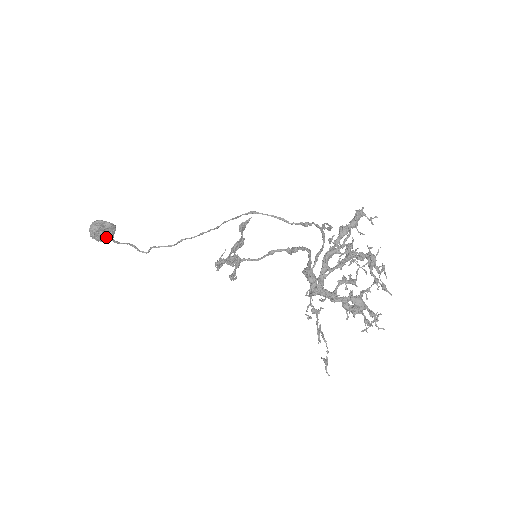
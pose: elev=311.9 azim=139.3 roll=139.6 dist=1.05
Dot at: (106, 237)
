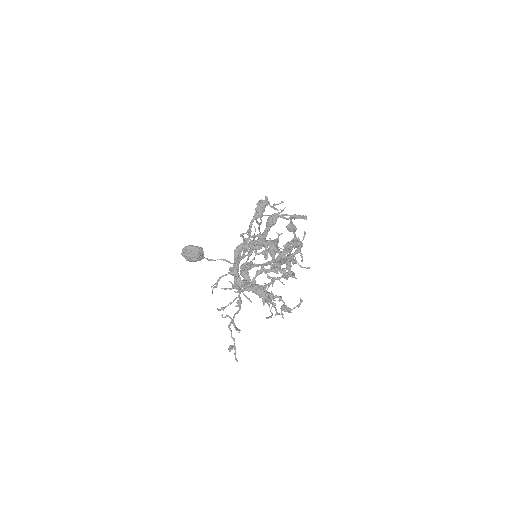
Dot at: (194, 258)
